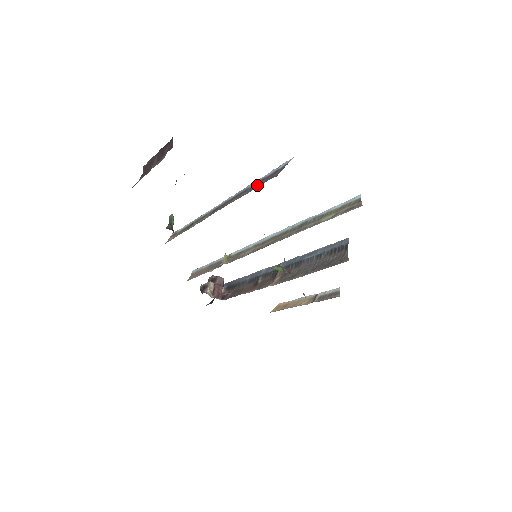
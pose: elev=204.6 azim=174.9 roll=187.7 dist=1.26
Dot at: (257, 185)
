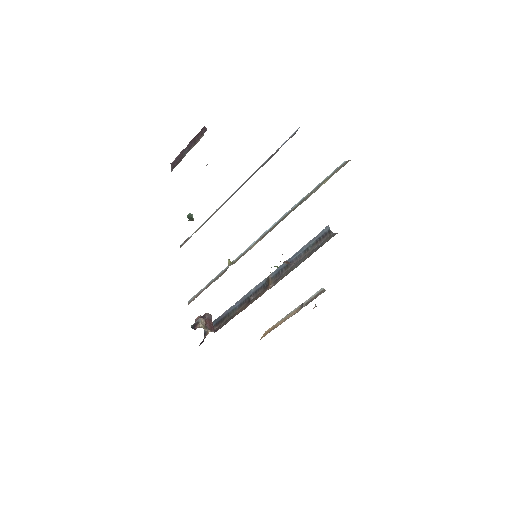
Dot at: (275, 153)
